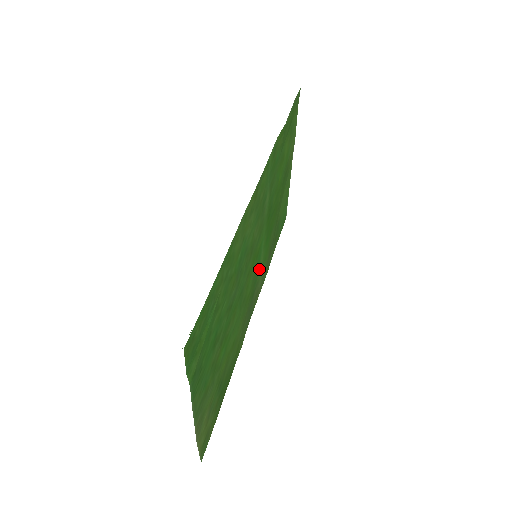
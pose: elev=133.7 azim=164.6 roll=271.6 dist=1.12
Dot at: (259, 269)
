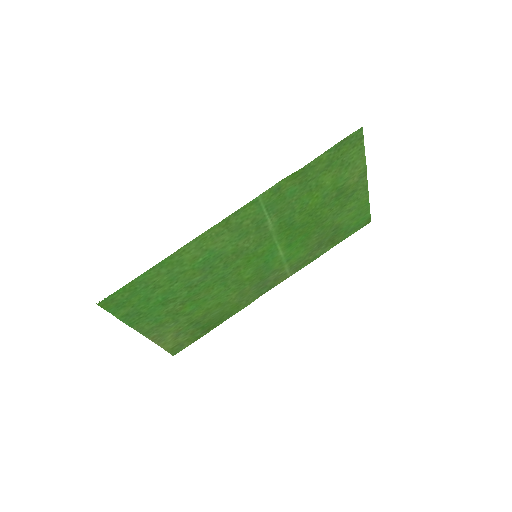
Dot at: (276, 262)
